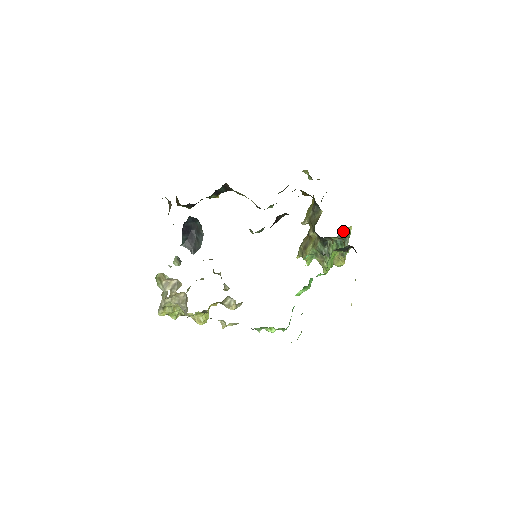
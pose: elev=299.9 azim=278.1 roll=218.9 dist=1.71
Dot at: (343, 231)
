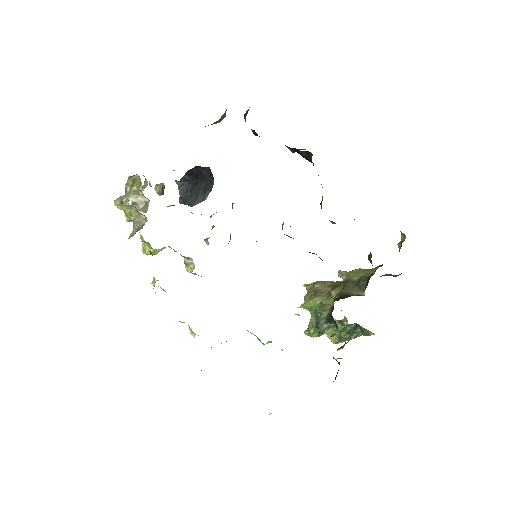
Dot at: occluded
